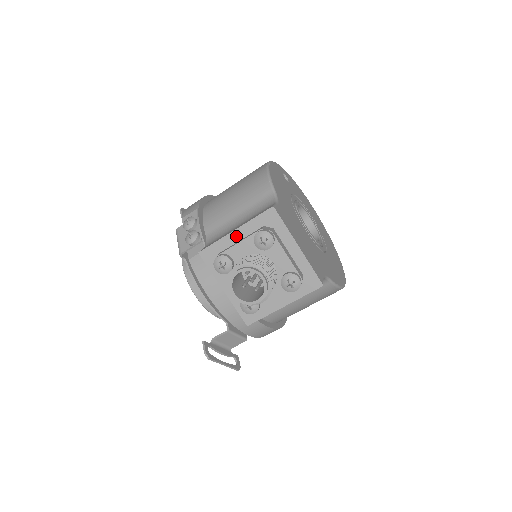
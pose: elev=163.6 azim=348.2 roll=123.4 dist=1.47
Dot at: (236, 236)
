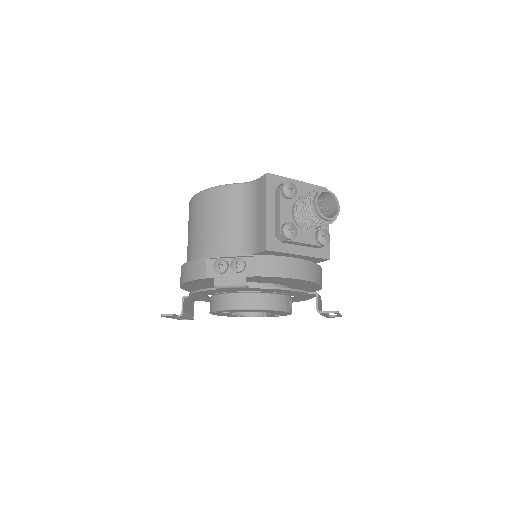
Dot at: (270, 213)
